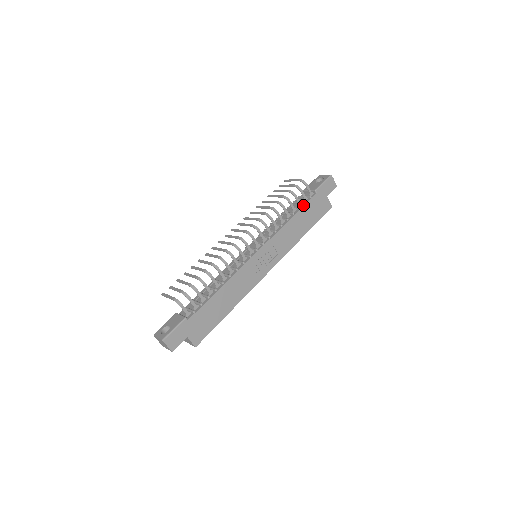
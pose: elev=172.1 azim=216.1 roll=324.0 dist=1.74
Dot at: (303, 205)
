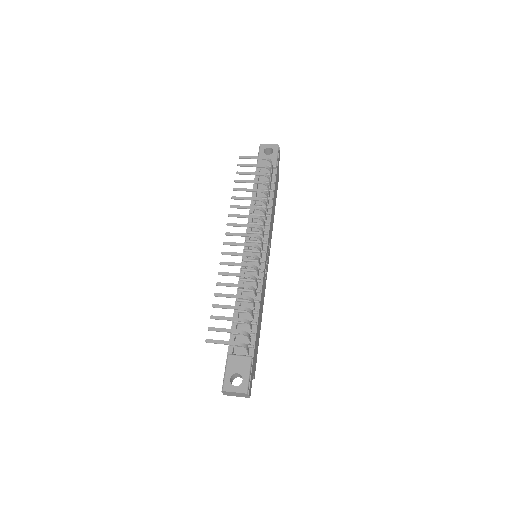
Dot at: (274, 186)
